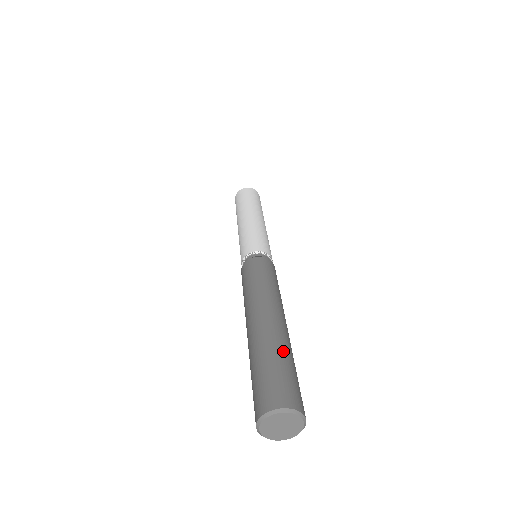
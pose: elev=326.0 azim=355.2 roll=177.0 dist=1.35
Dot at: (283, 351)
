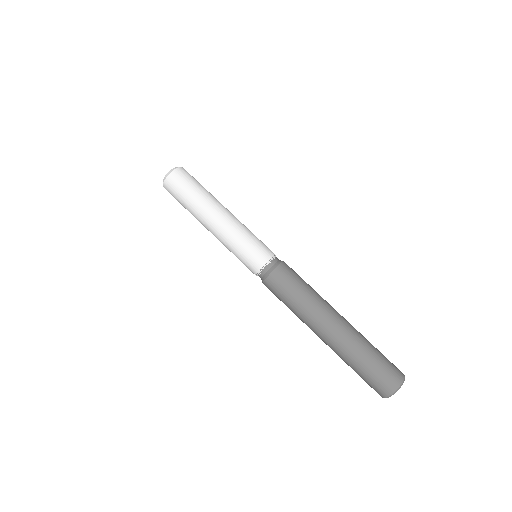
Dot at: (367, 345)
